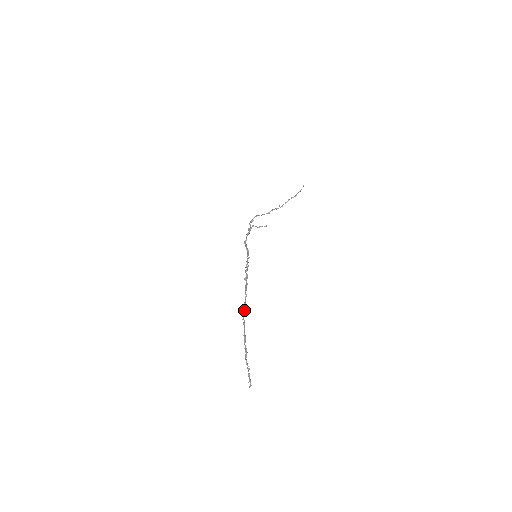
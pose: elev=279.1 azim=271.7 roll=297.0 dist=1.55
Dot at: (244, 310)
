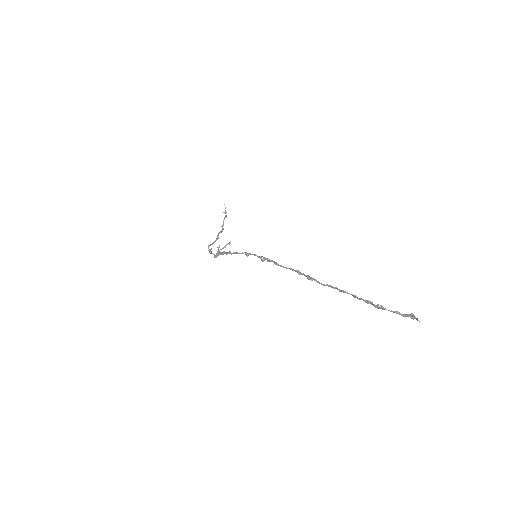
Dot at: (314, 279)
